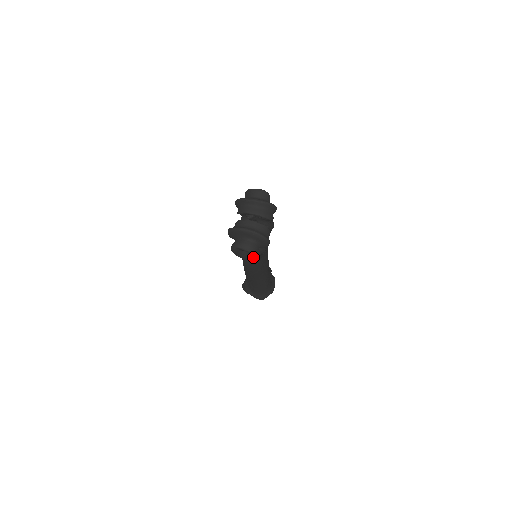
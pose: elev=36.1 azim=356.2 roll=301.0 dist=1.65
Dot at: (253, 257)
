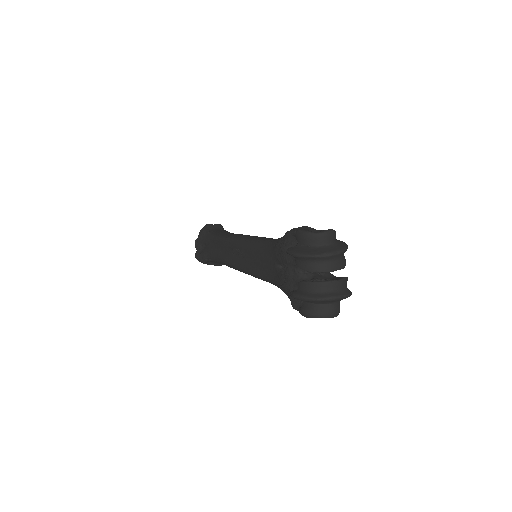
Dot at: occluded
